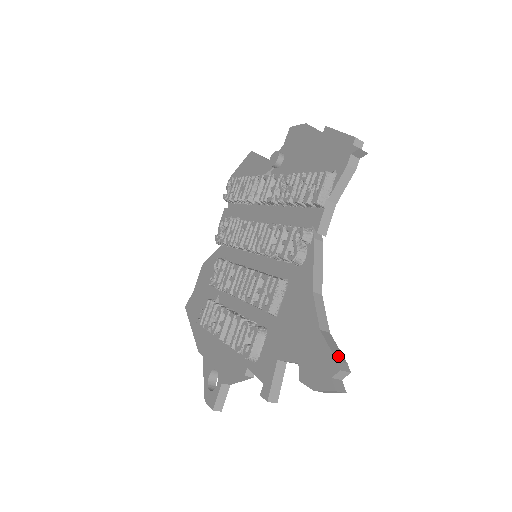
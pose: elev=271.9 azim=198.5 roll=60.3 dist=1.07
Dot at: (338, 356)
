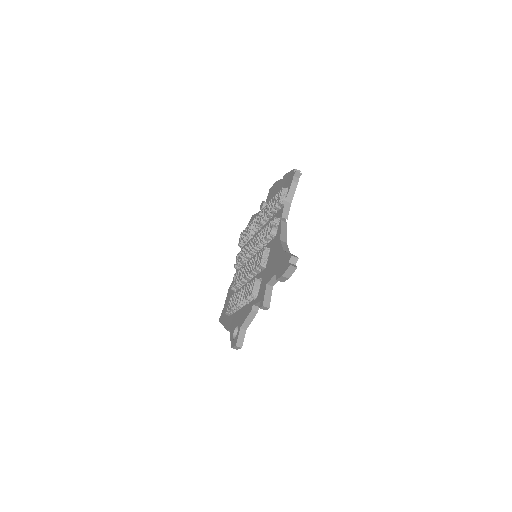
Dot at: (292, 254)
